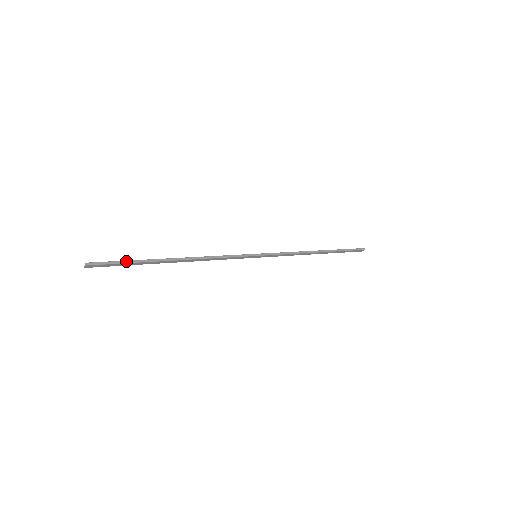
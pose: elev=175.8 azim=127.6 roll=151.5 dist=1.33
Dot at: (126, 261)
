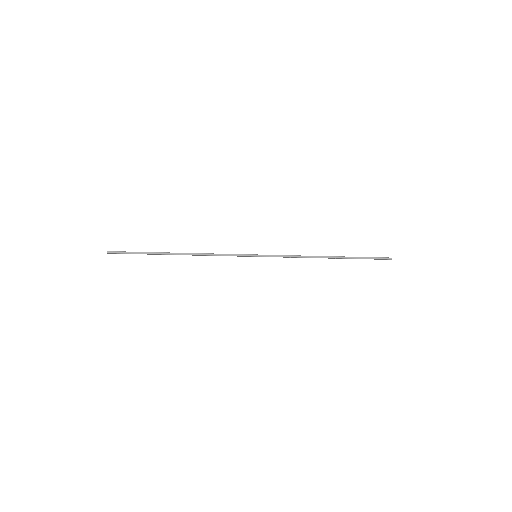
Dot at: (137, 252)
